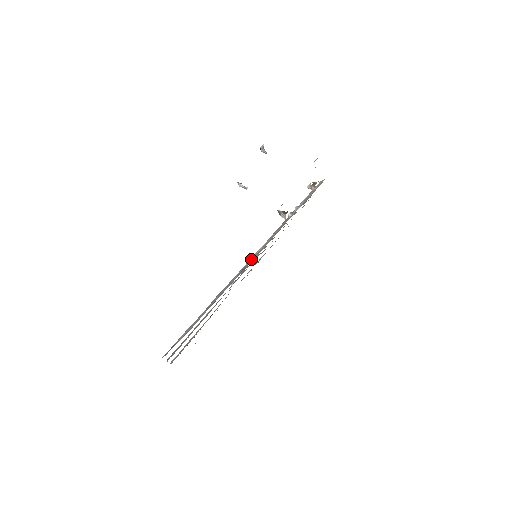
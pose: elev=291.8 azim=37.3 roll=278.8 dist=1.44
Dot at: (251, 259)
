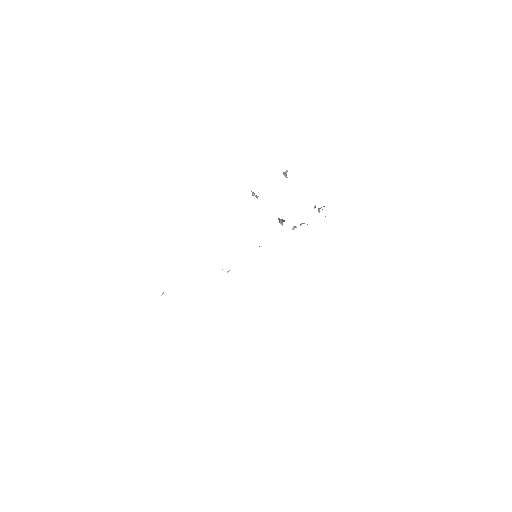
Dot at: occluded
